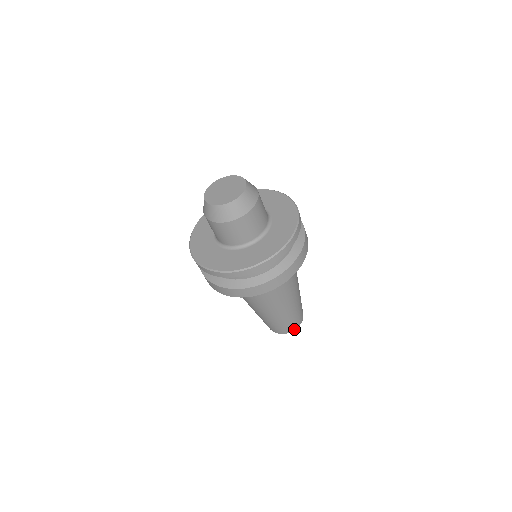
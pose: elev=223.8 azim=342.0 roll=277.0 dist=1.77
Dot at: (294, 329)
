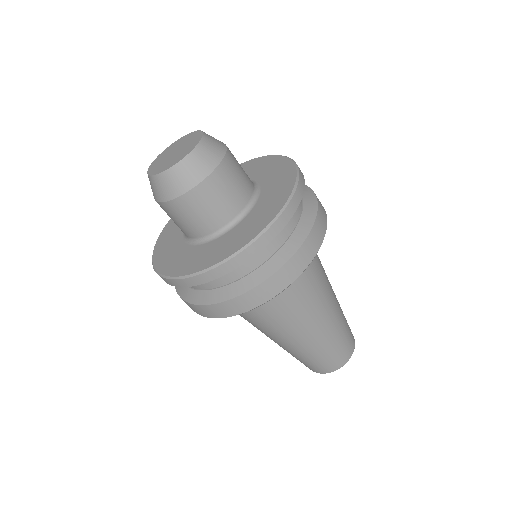
Dot at: (337, 367)
